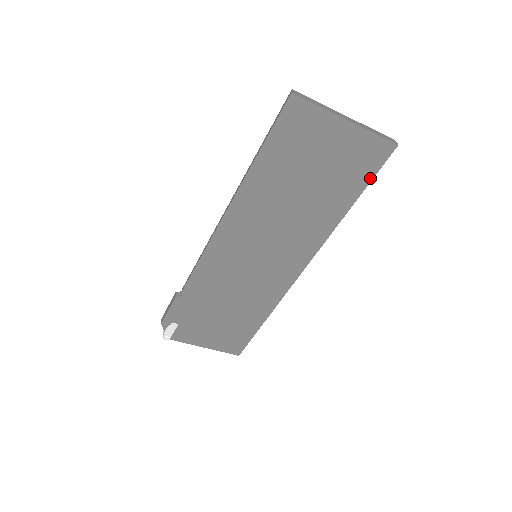
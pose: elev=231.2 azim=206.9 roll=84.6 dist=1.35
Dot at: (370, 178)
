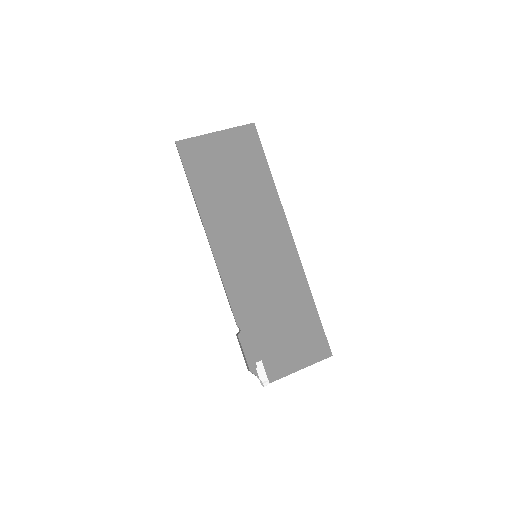
Dot at: (261, 150)
